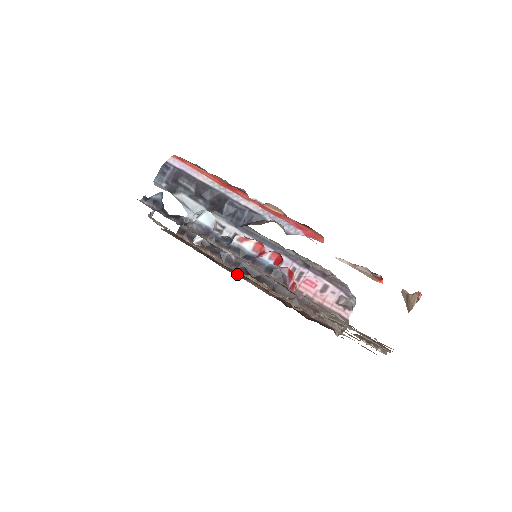
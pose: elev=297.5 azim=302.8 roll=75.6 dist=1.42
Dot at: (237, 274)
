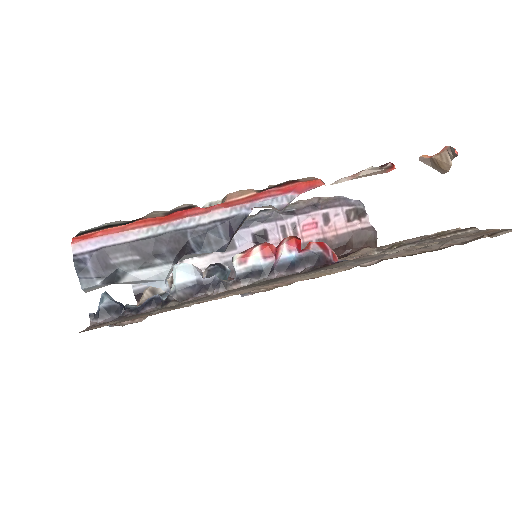
Dot at: occluded
